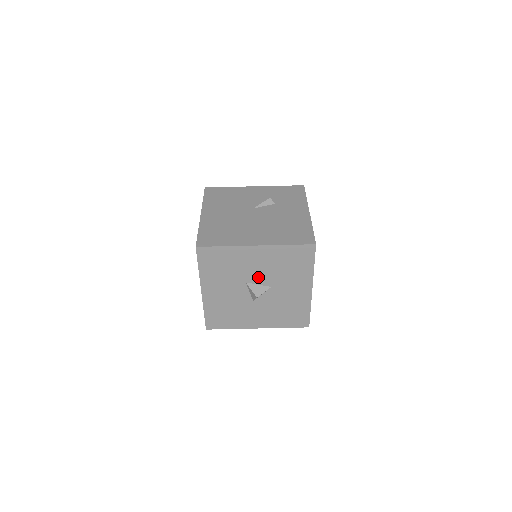
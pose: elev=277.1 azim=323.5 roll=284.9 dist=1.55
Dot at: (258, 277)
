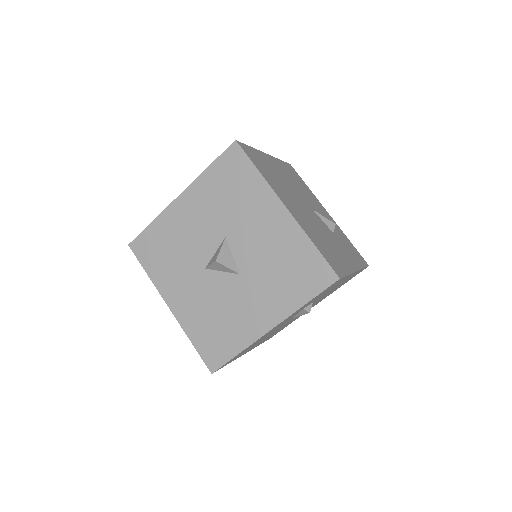
Dot at: (243, 246)
